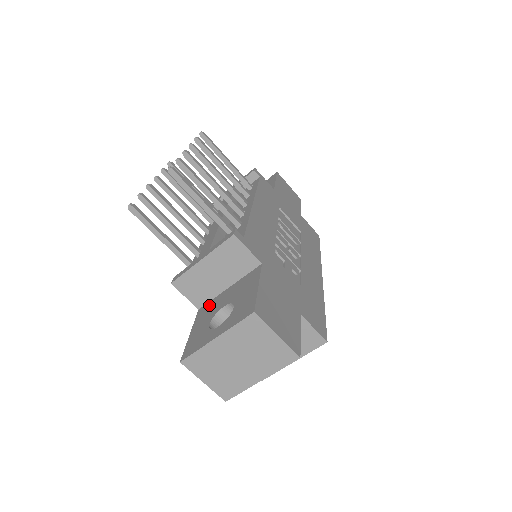
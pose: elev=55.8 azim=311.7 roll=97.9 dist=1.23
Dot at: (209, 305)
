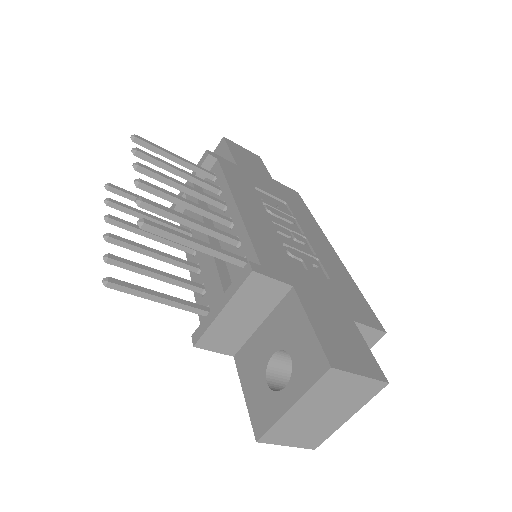
Dot at: (247, 351)
